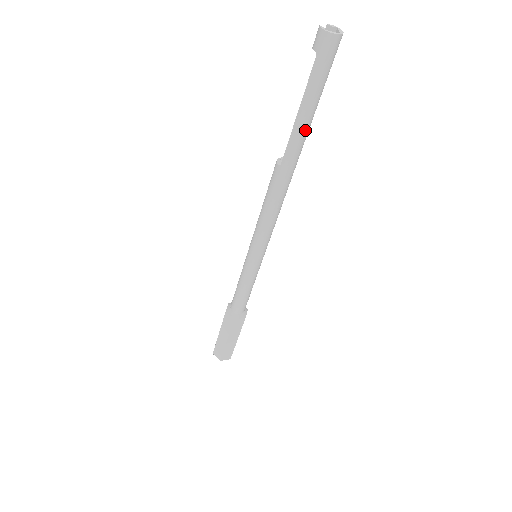
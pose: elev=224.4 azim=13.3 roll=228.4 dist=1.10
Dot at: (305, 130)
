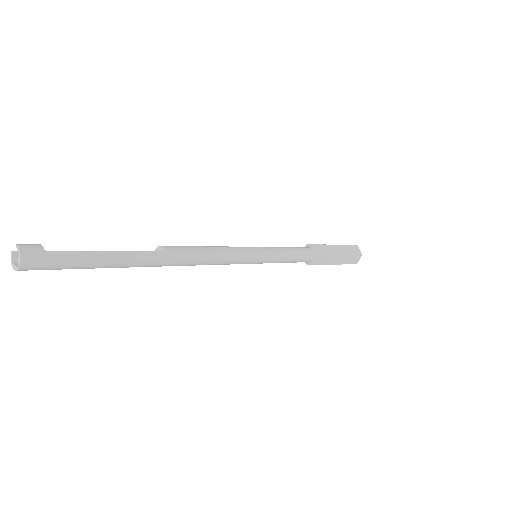
Dot at: (120, 267)
